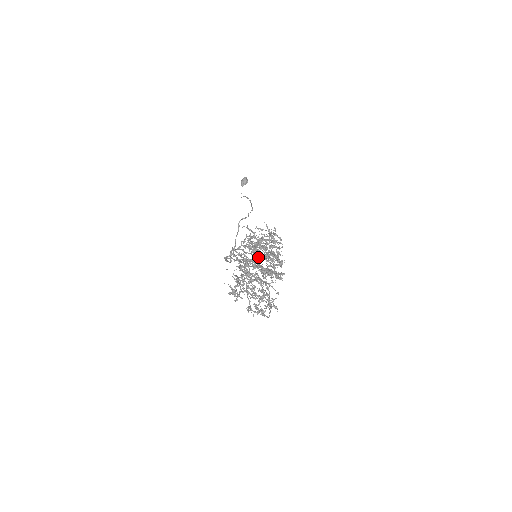
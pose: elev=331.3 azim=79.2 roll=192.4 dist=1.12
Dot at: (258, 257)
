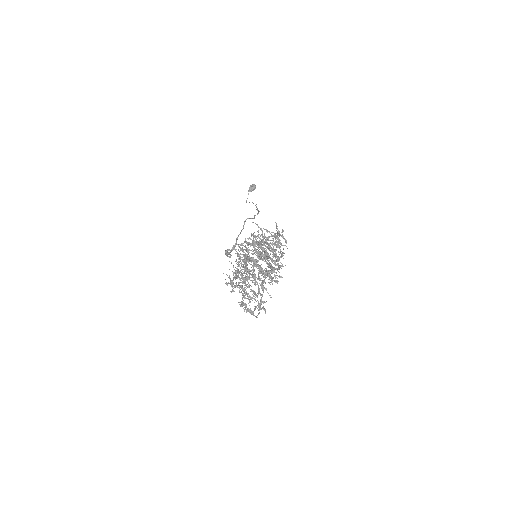
Dot at: (261, 255)
